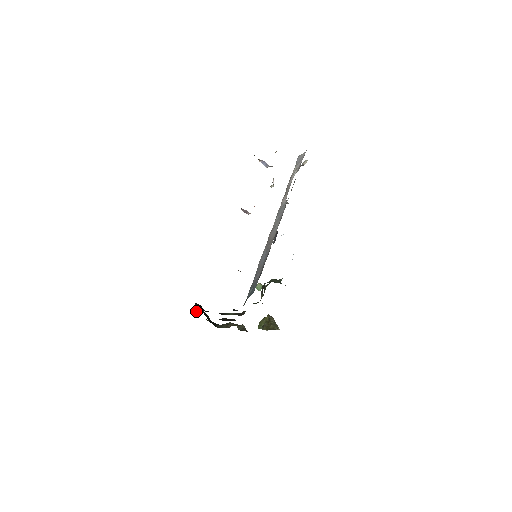
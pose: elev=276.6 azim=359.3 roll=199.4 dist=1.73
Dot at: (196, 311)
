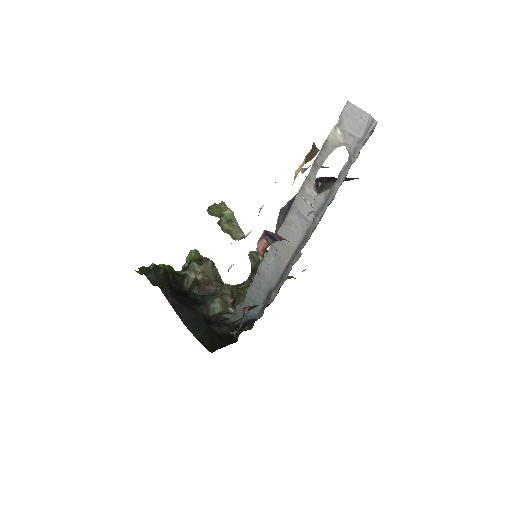
Dot at: (156, 280)
